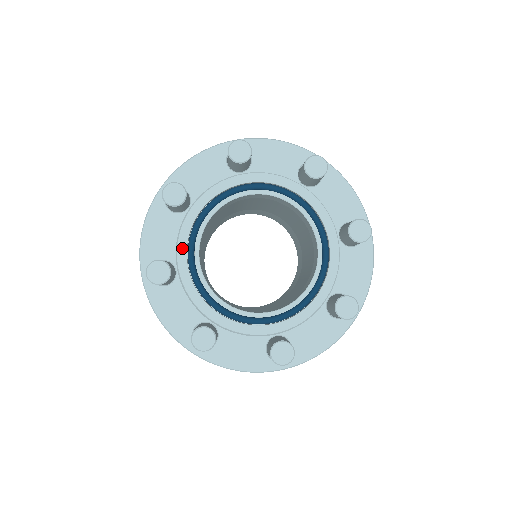
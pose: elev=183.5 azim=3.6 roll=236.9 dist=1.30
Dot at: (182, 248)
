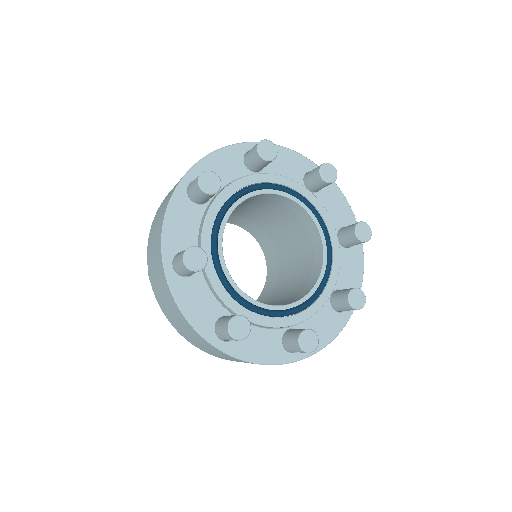
Dot at: (206, 239)
